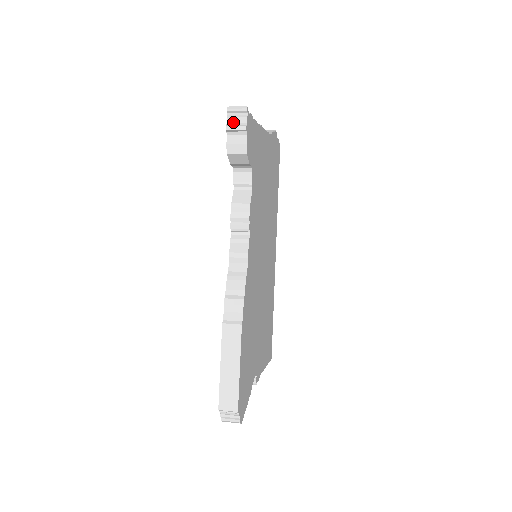
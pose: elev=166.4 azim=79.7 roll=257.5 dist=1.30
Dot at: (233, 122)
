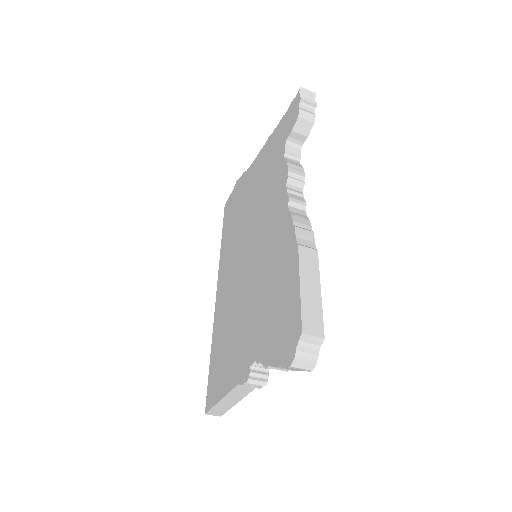
Dot at: (304, 98)
